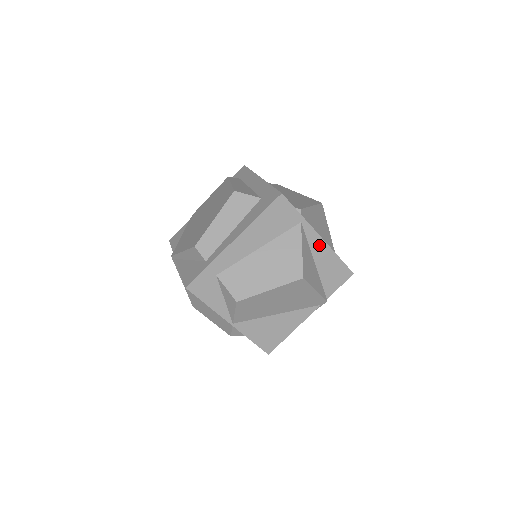
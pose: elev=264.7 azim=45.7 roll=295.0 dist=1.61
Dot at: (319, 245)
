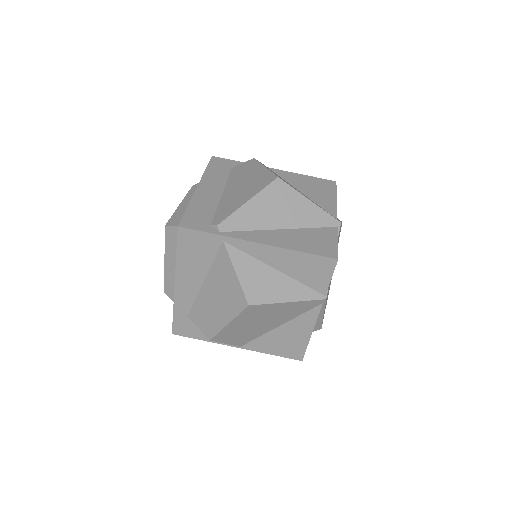
Dot at: (265, 251)
